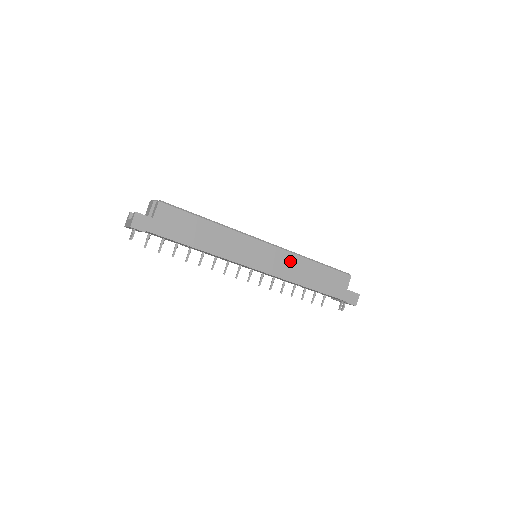
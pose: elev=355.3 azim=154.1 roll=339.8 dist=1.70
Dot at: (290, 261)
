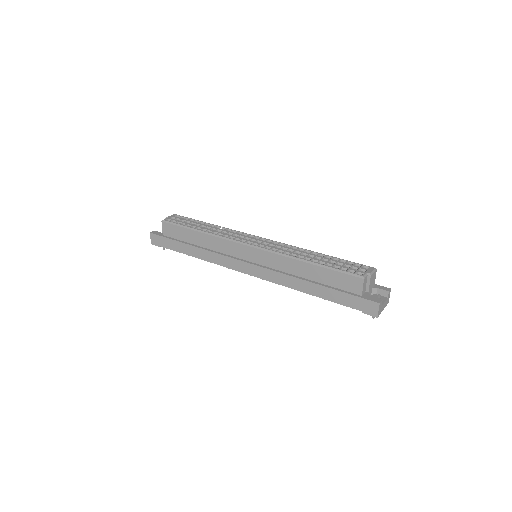
Dot at: (279, 263)
